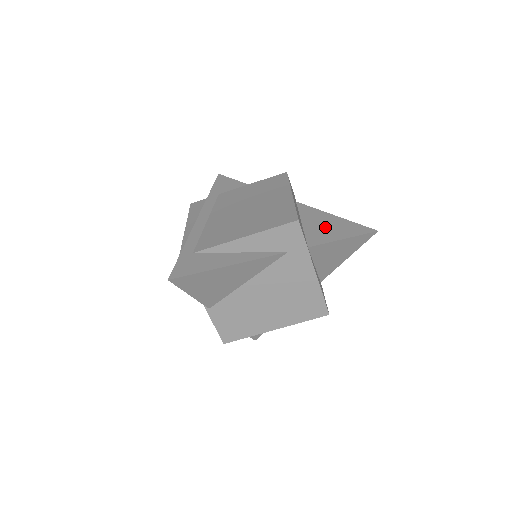
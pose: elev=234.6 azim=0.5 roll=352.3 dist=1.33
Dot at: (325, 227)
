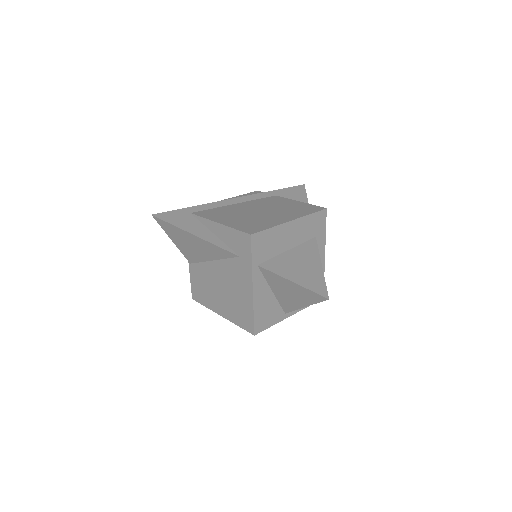
Dot at: (297, 265)
